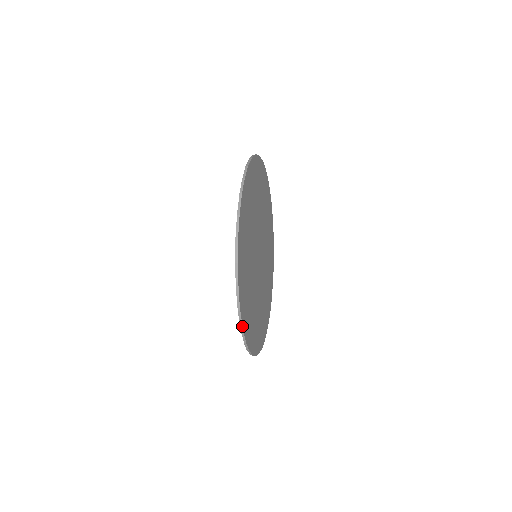
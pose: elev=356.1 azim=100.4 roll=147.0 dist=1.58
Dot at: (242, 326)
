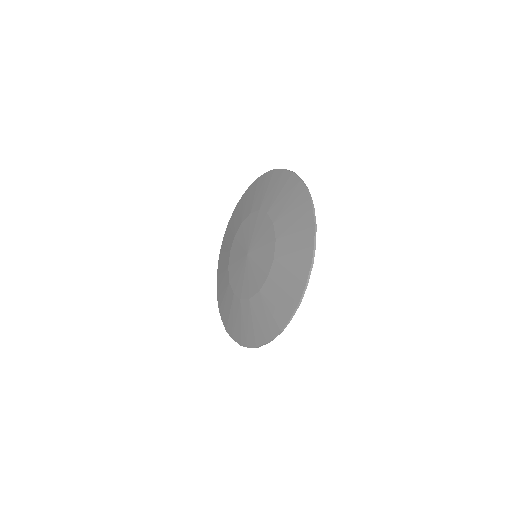
Dot at: occluded
